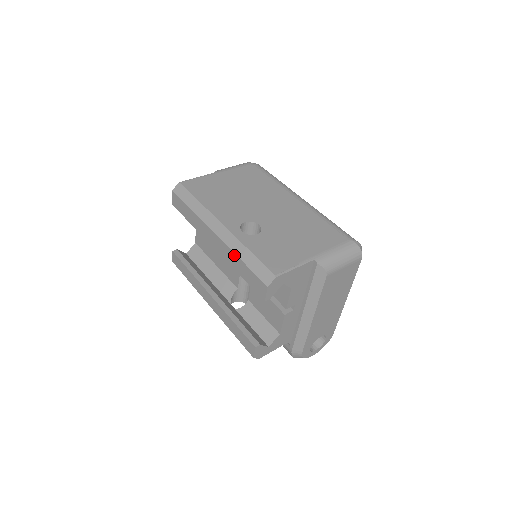
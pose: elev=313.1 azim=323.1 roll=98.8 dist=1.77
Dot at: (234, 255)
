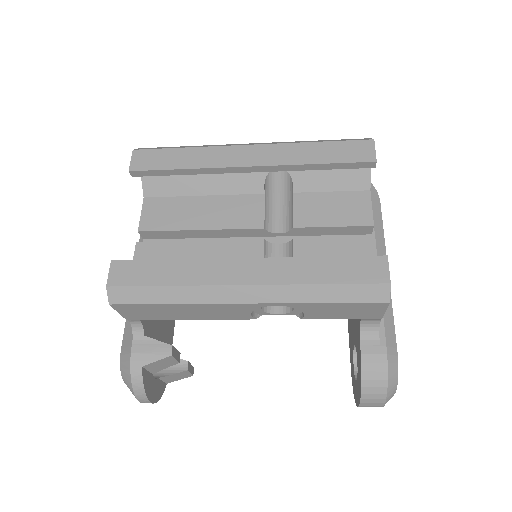
Dot at: (298, 145)
